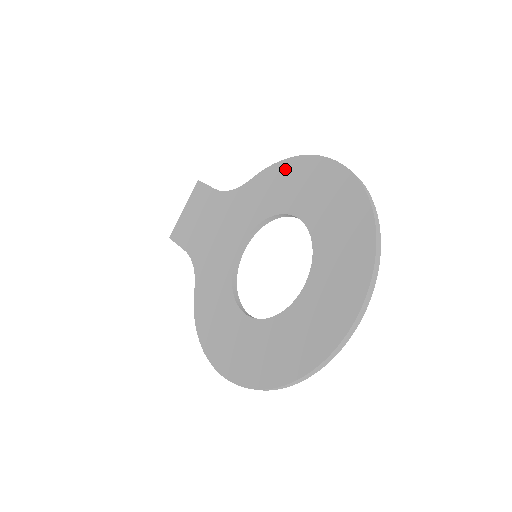
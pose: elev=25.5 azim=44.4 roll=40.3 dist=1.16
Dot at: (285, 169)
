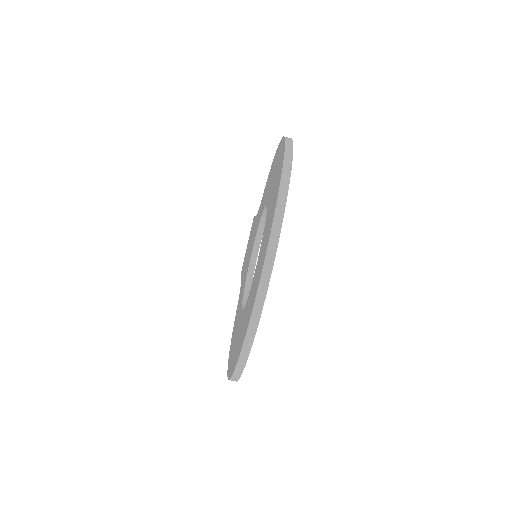
Dot at: (271, 169)
